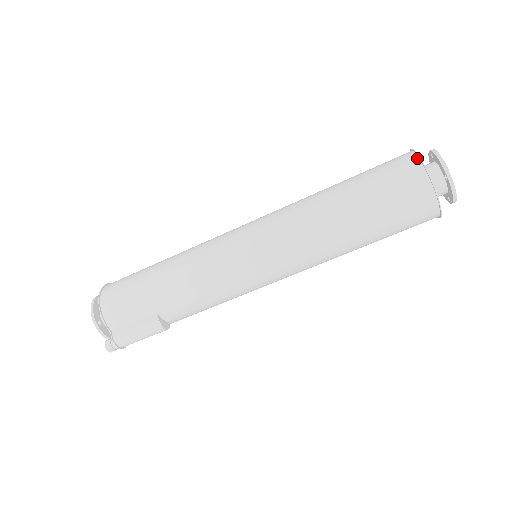
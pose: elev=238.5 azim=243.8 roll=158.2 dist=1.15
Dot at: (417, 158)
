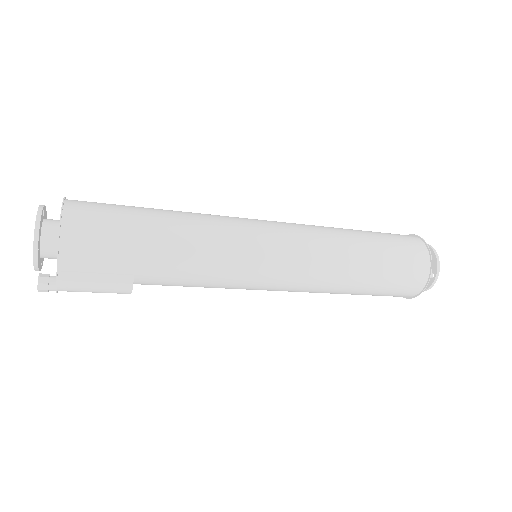
Dot at: (428, 252)
